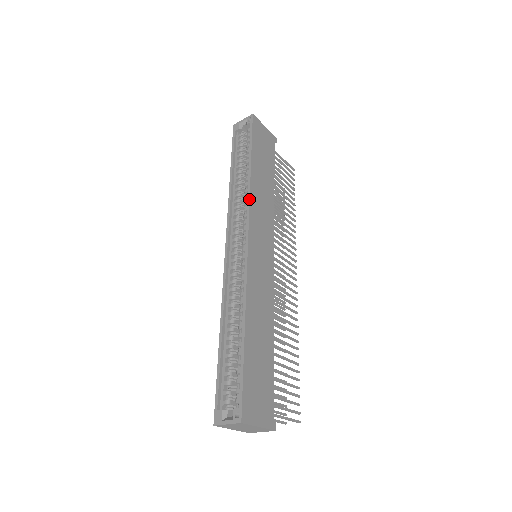
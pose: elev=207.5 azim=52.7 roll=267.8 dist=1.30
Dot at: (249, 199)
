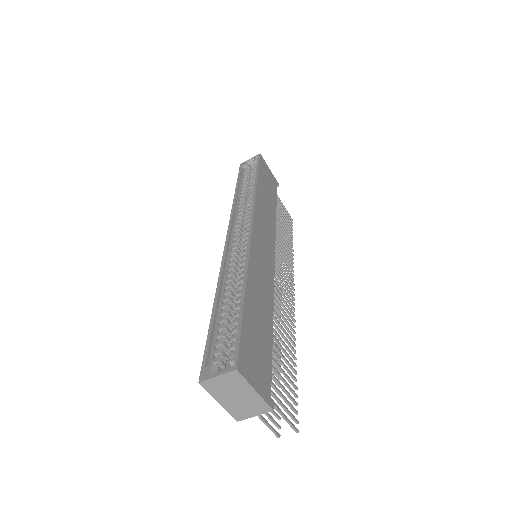
Dot at: (254, 201)
